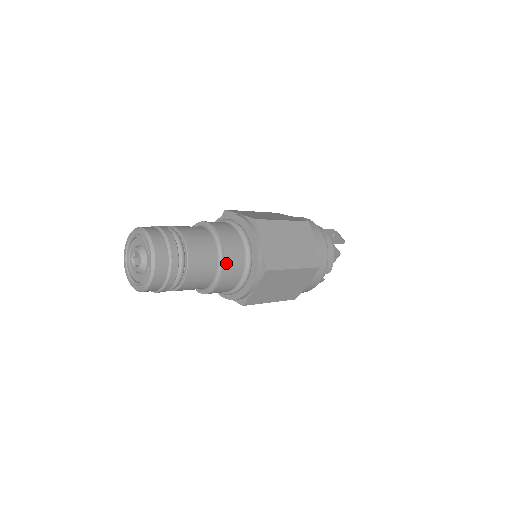
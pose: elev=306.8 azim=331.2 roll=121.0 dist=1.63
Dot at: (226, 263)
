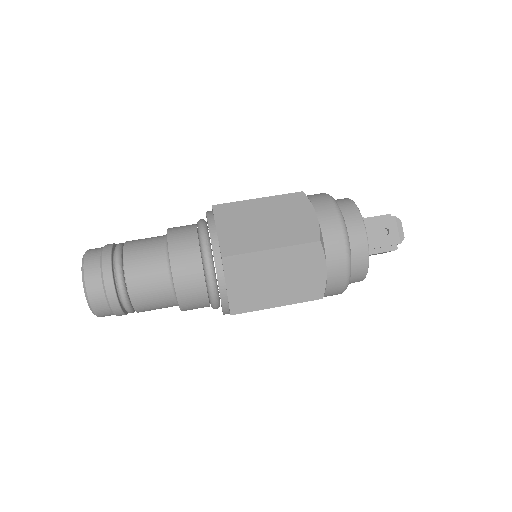
Dot at: (181, 303)
